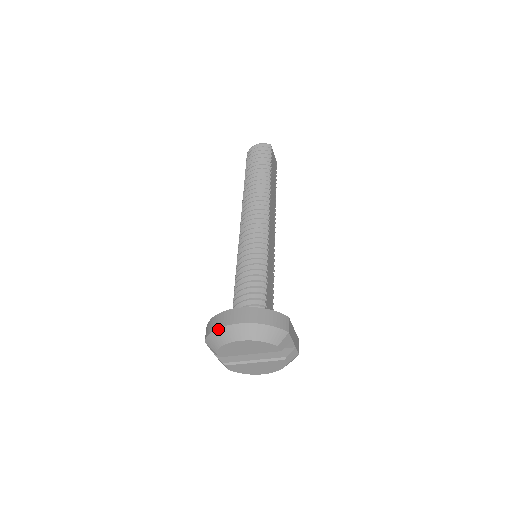
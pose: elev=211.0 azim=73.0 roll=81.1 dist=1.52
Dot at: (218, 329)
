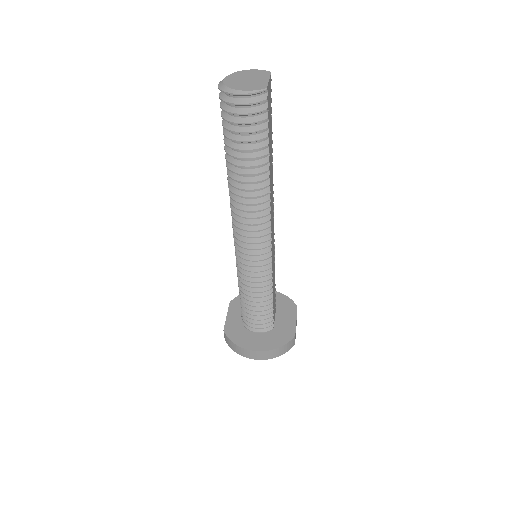
Dot at: occluded
